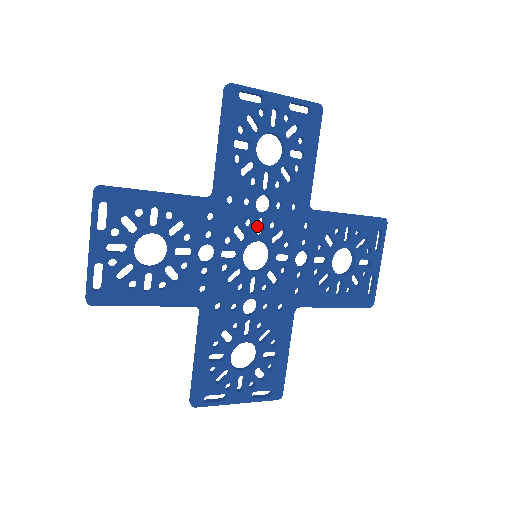
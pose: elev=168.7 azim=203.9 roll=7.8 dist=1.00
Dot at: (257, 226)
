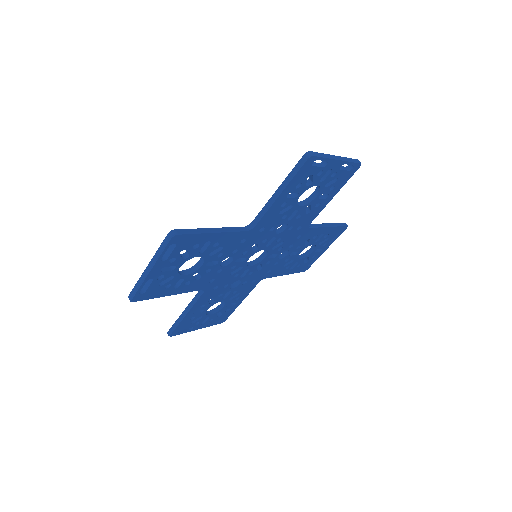
Dot at: (238, 262)
